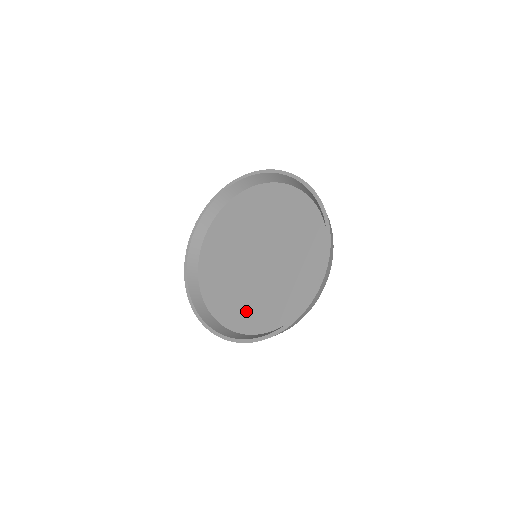
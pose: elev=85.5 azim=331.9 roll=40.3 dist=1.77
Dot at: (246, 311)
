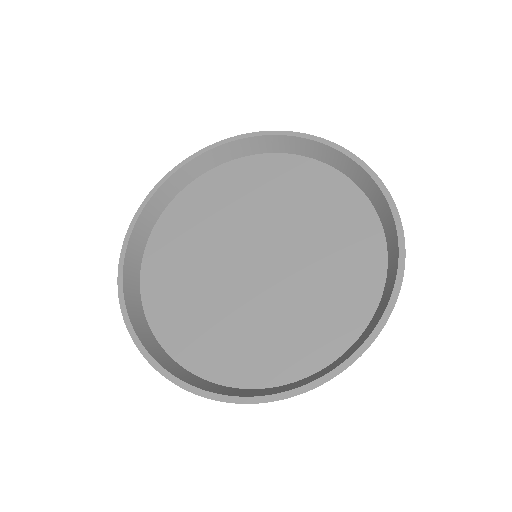
Dot at: (177, 300)
